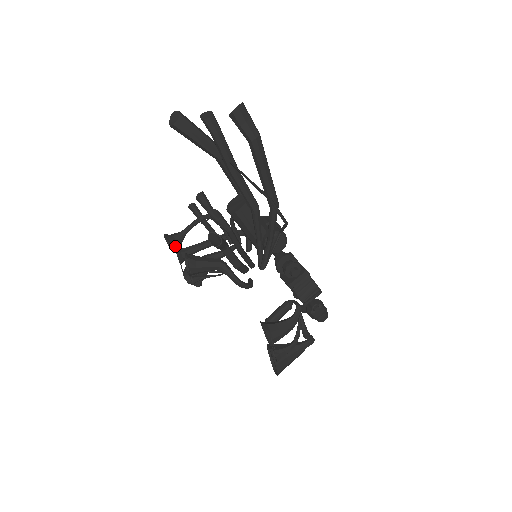
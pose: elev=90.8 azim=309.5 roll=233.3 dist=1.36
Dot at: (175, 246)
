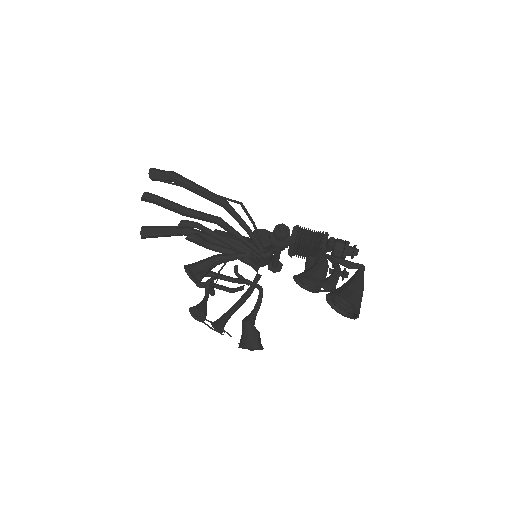
Dot at: (200, 309)
